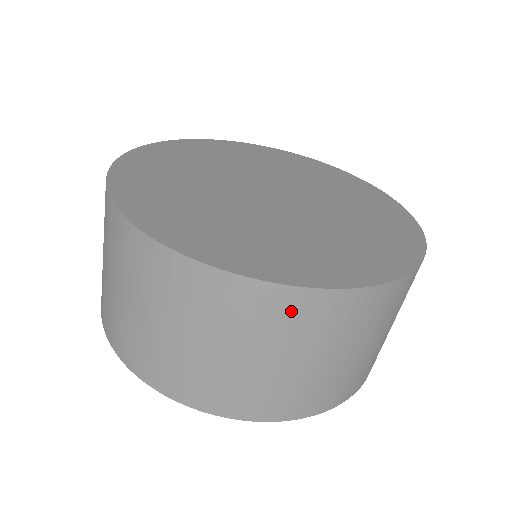
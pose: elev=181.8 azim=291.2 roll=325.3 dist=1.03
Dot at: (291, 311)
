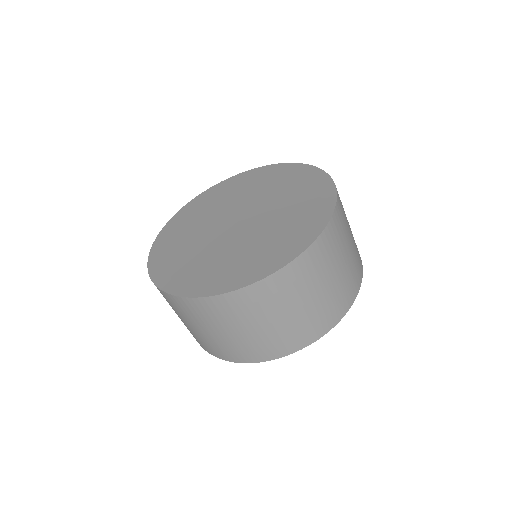
Dot at: (193, 308)
